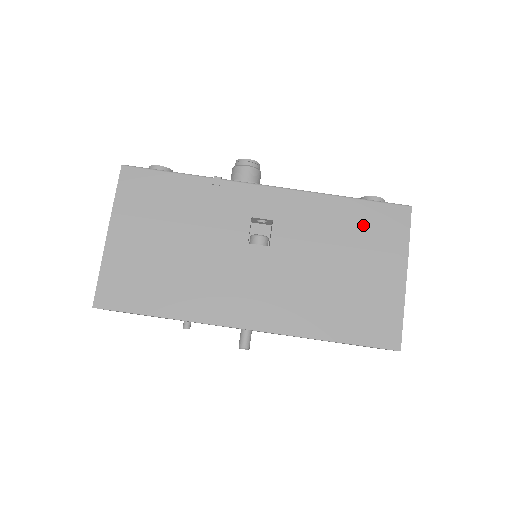
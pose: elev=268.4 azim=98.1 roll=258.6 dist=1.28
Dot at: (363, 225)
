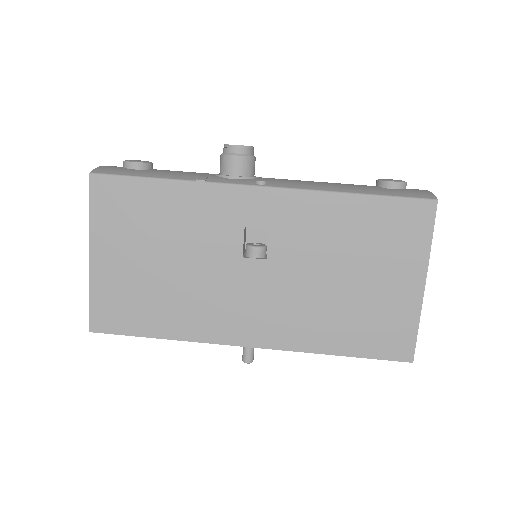
Dot at: (376, 228)
